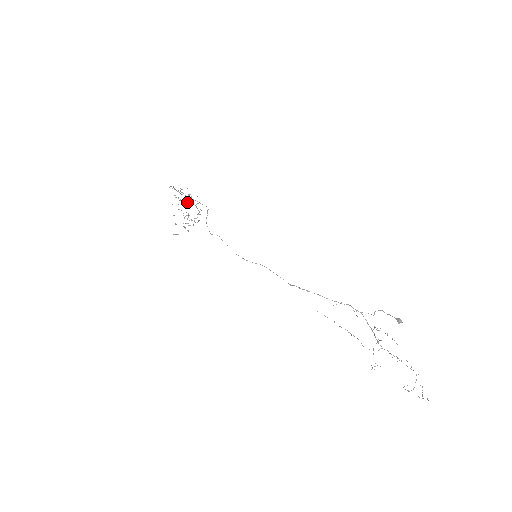
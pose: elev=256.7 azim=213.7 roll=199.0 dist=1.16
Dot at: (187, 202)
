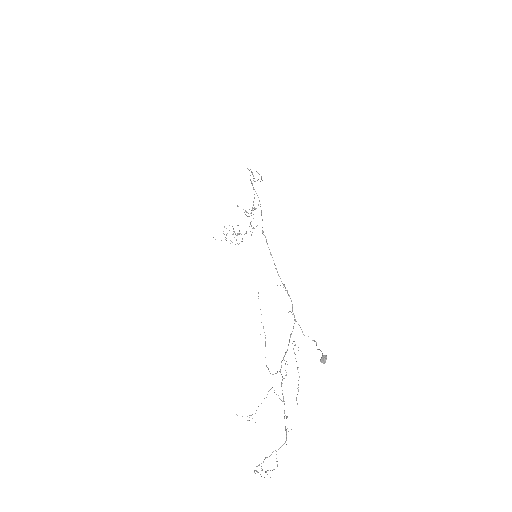
Dot at: occluded
